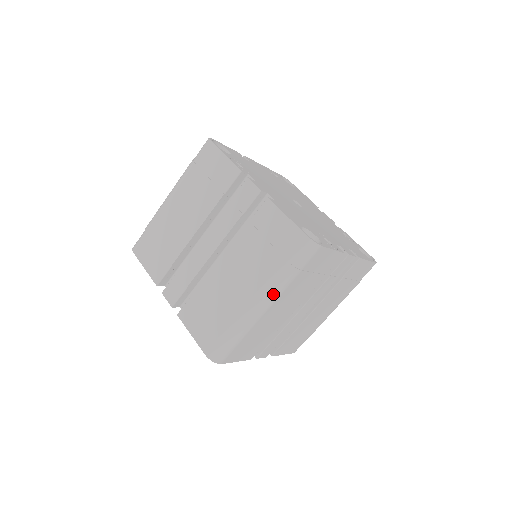
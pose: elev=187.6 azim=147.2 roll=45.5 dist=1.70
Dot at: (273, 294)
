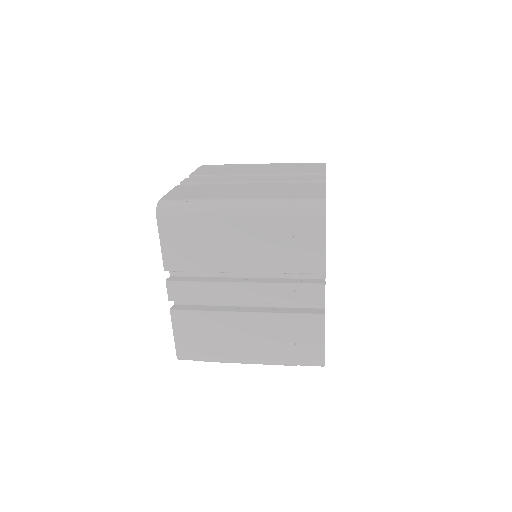
Dot at: (256, 208)
